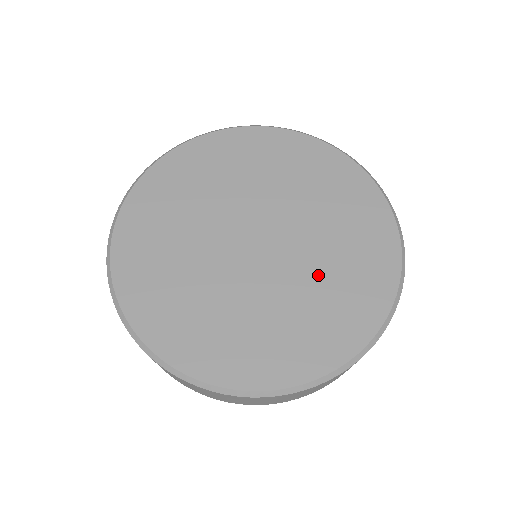
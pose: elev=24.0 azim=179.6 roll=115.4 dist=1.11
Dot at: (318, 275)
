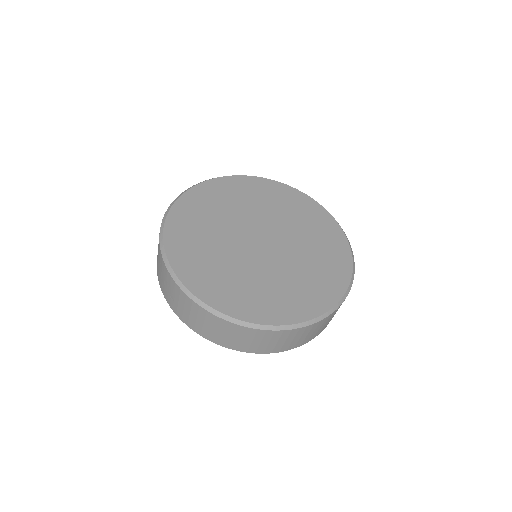
Dot at: (280, 278)
